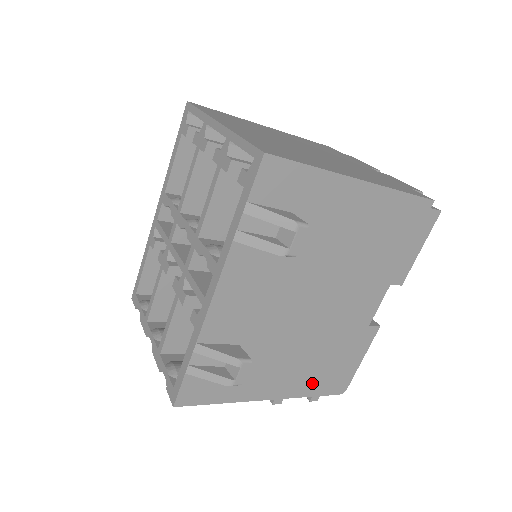
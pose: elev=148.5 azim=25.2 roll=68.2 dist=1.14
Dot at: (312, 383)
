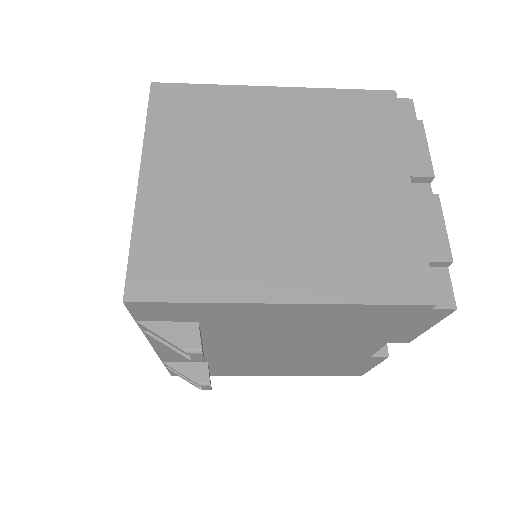
Dot at: (313, 372)
